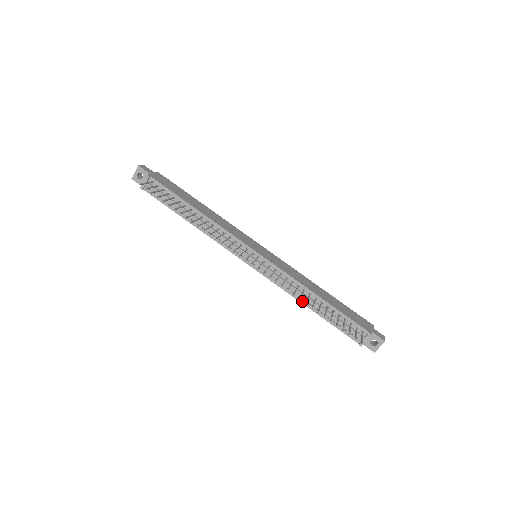
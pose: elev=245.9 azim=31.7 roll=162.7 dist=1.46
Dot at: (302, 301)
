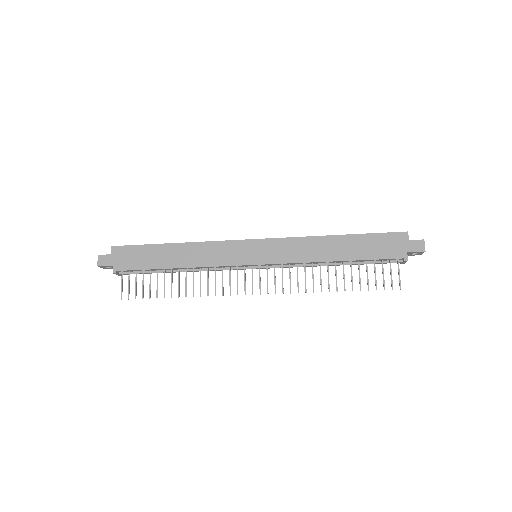
Dot at: occluded
